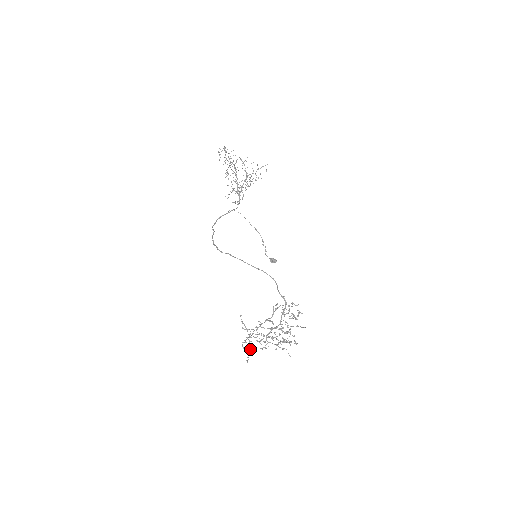
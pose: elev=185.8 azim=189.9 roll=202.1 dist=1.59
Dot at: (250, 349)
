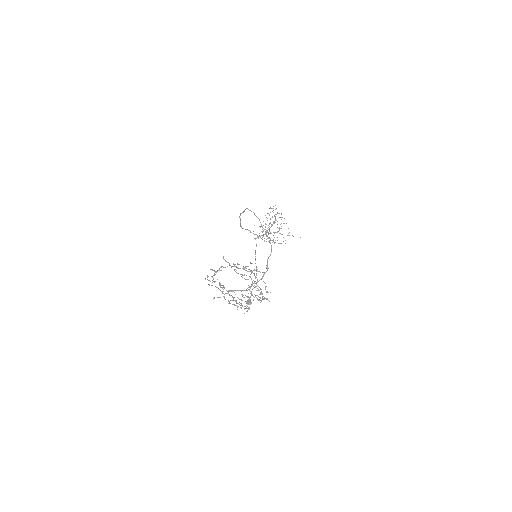
Dot at: occluded
